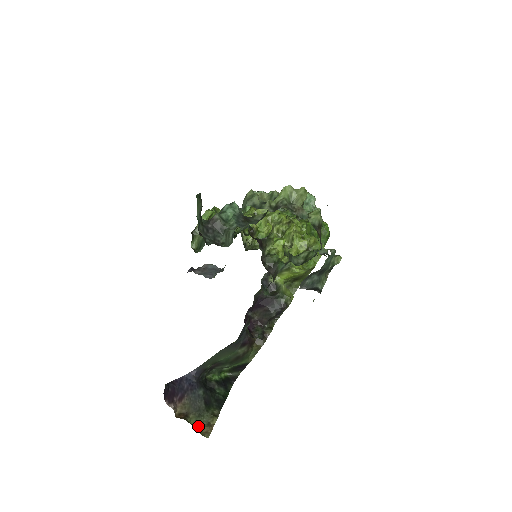
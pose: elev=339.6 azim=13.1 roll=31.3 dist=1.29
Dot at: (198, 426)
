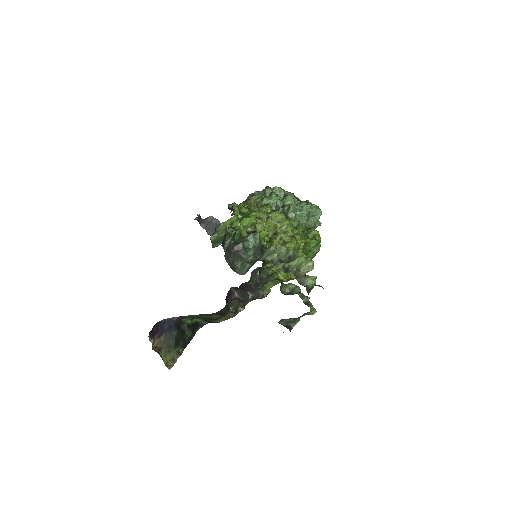
Dot at: (165, 359)
